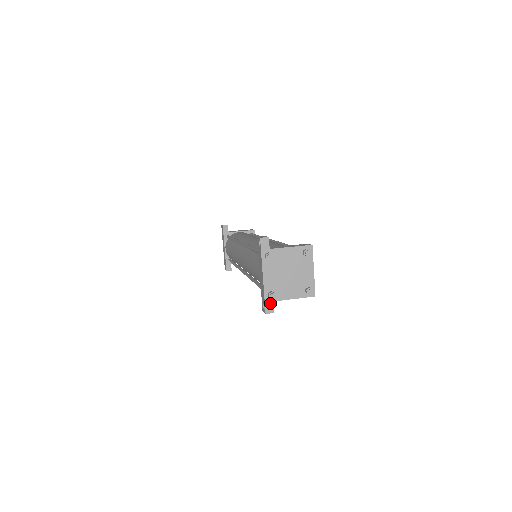
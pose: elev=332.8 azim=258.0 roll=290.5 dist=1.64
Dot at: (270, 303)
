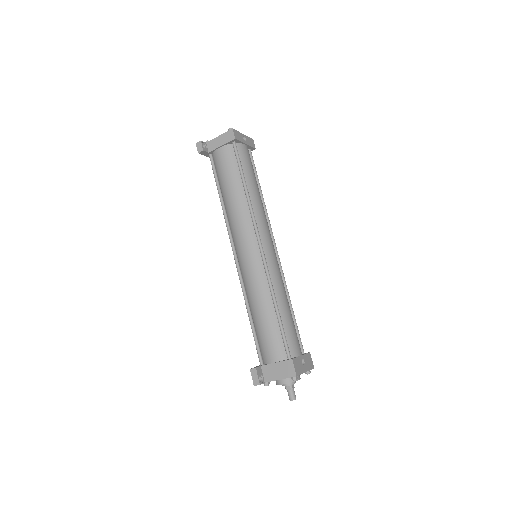
Dot at: (204, 144)
